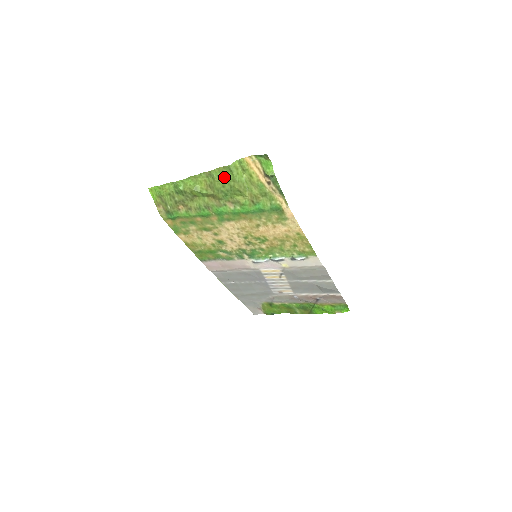
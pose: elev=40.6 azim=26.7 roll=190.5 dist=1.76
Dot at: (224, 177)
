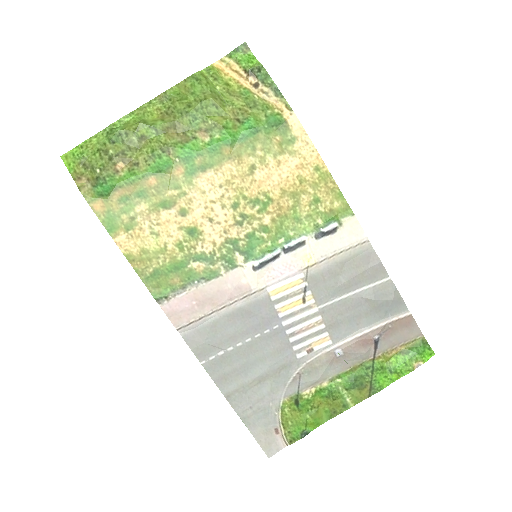
Dot at: (188, 94)
